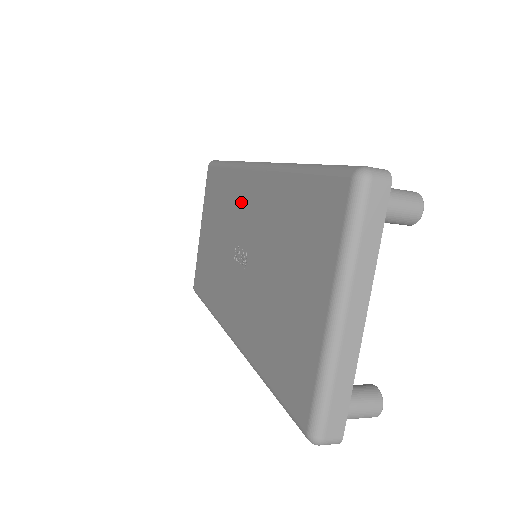
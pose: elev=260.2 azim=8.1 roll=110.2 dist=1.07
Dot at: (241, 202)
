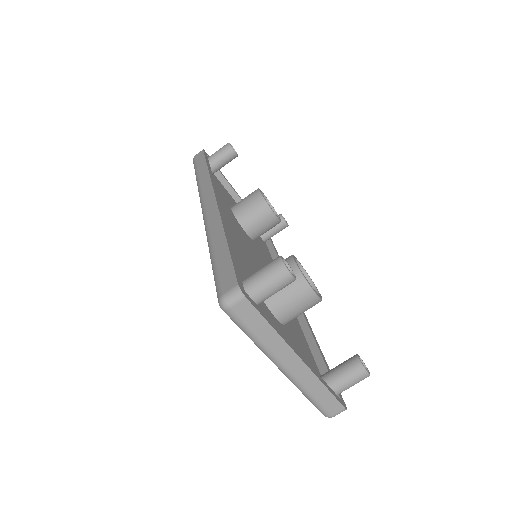
Dot at: occluded
